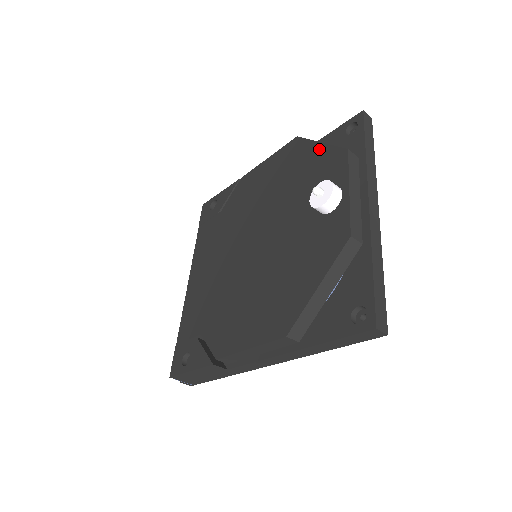
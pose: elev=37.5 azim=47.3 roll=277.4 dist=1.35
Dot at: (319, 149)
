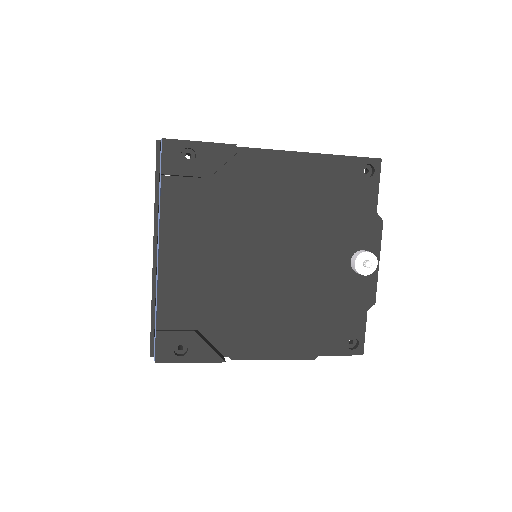
Dot at: (356, 197)
